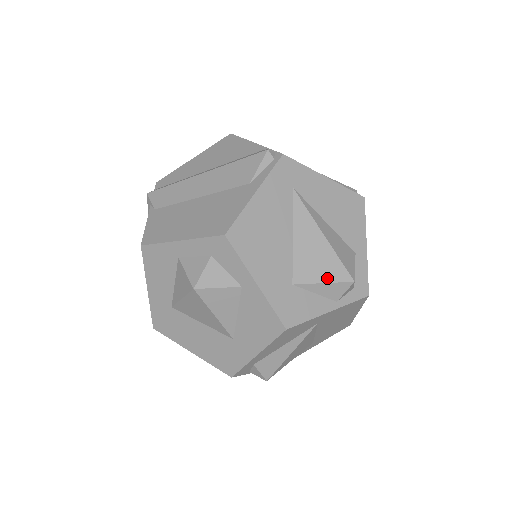
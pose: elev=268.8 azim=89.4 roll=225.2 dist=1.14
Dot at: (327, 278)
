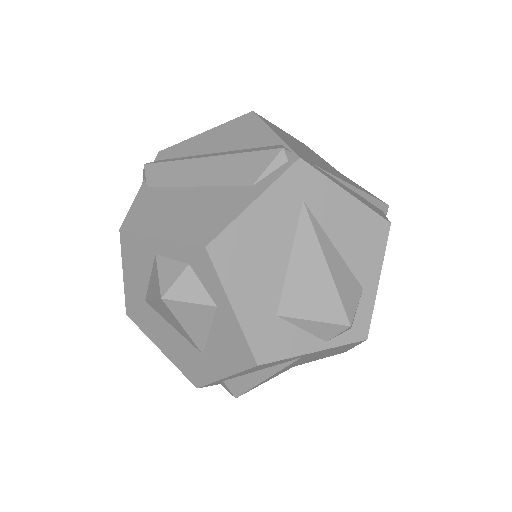
Dot at: (319, 316)
